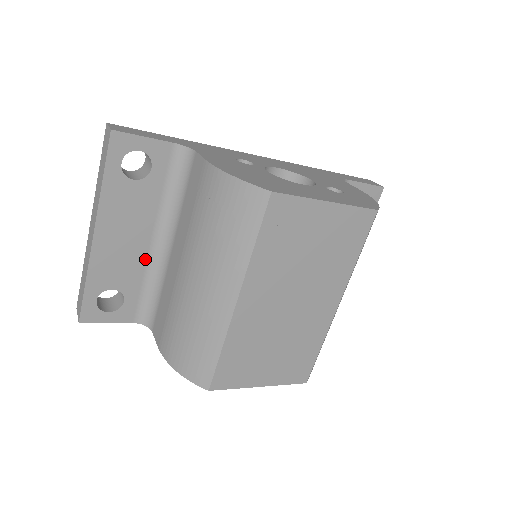
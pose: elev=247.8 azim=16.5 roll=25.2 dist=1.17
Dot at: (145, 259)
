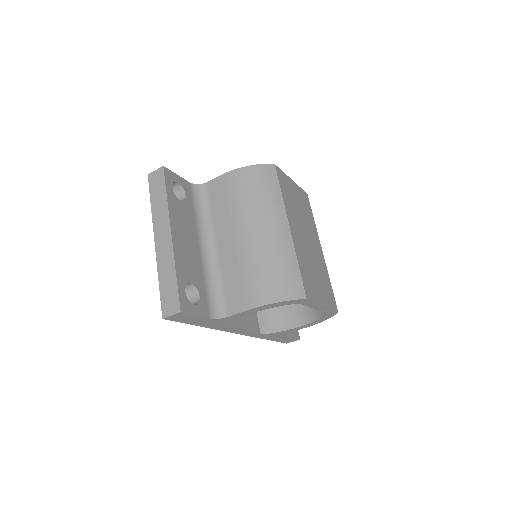
Dot at: (200, 261)
